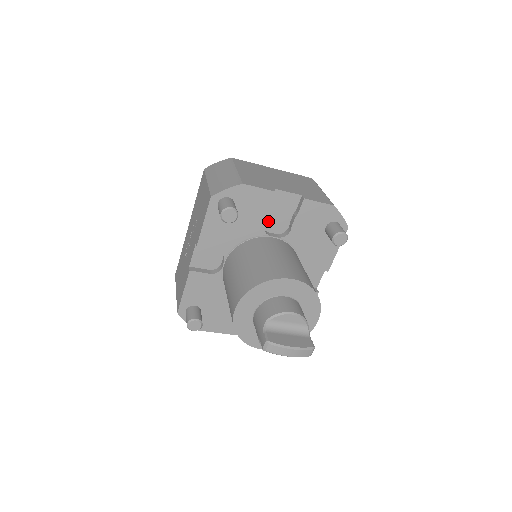
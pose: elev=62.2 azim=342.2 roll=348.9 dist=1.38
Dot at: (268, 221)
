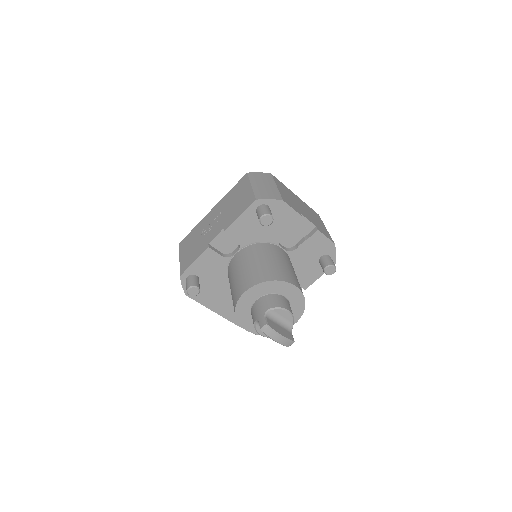
Dot at: (283, 235)
